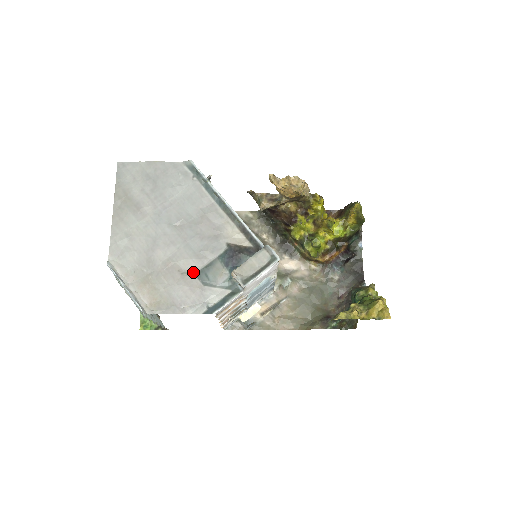
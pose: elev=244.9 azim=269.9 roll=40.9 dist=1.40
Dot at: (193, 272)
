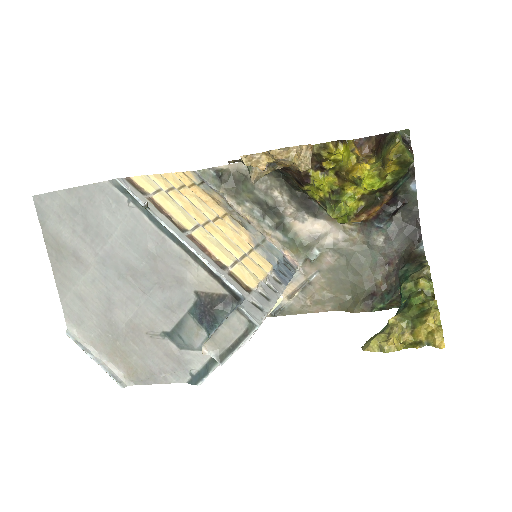
Dot at: (163, 334)
